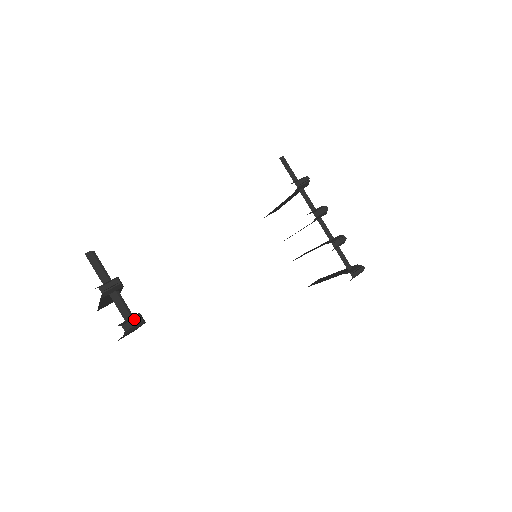
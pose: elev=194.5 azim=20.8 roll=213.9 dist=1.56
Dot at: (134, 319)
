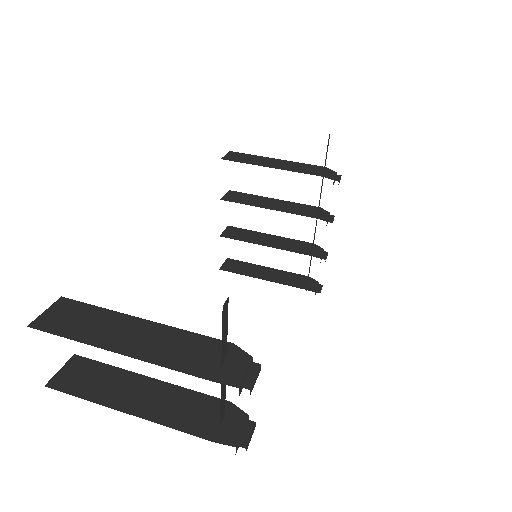
Dot at: (253, 430)
